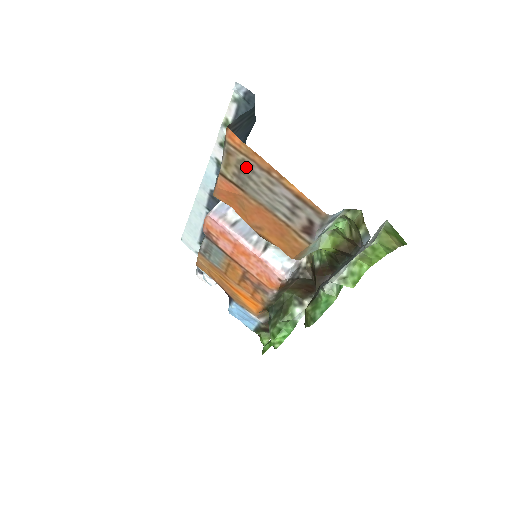
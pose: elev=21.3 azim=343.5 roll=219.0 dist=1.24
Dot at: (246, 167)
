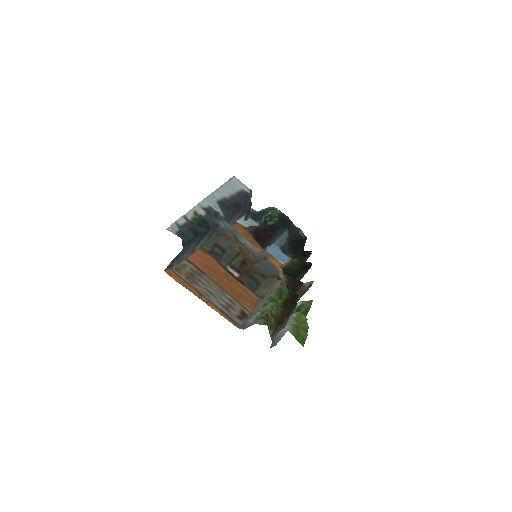
Dot at: (191, 279)
